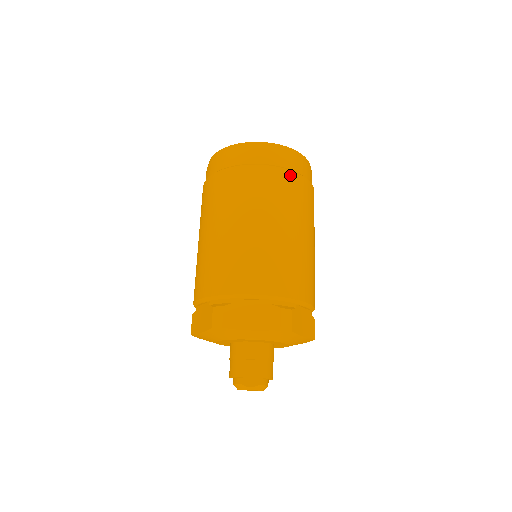
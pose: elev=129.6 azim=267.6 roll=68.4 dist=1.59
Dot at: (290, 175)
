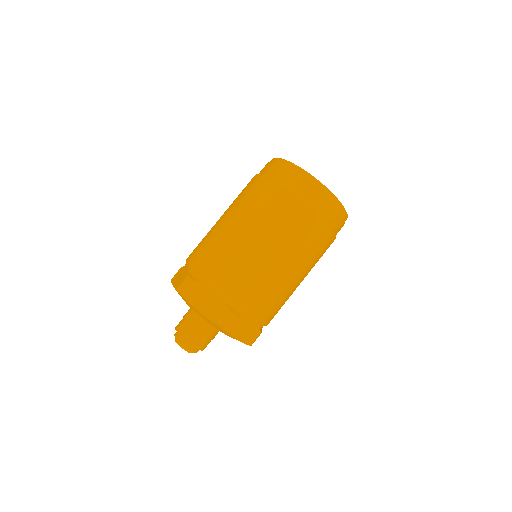
Dot at: (314, 216)
